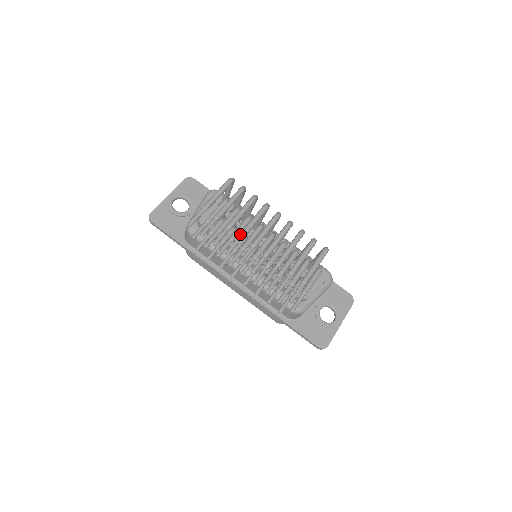
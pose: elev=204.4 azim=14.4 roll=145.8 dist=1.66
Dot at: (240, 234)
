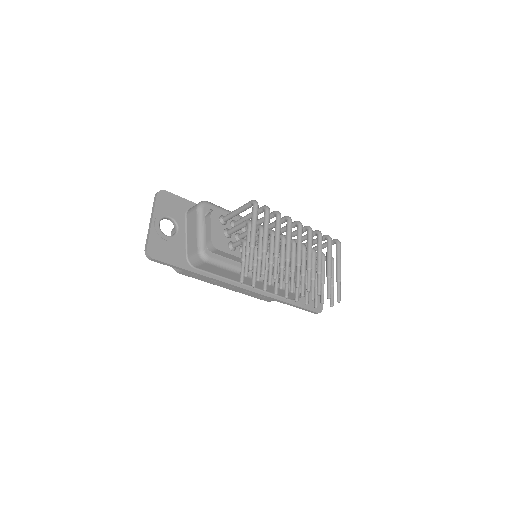
Dot at: (288, 259)
